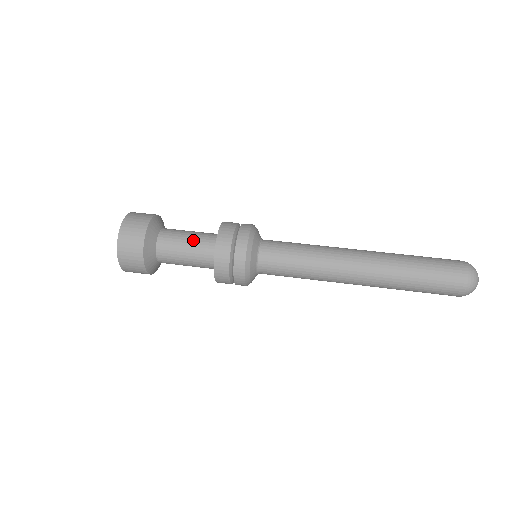
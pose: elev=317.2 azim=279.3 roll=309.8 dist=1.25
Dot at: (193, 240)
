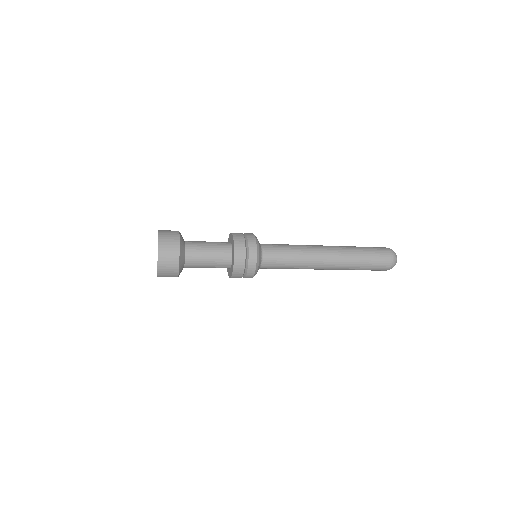
Dot at: (212, 242)
